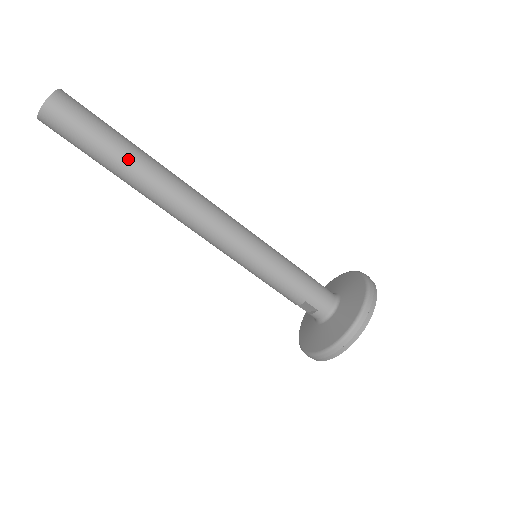
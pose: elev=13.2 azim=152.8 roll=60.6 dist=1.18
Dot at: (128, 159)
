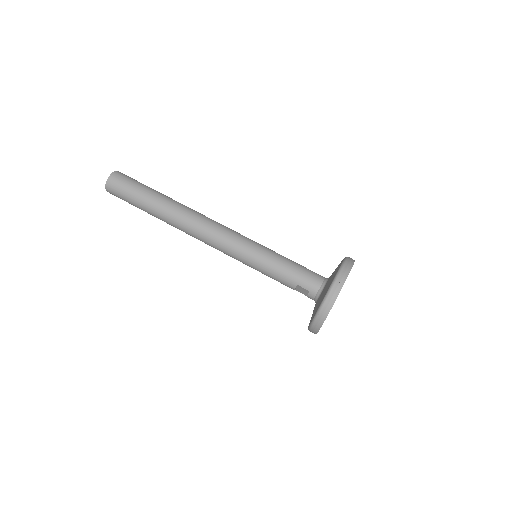
Dot at: (156, 203)
